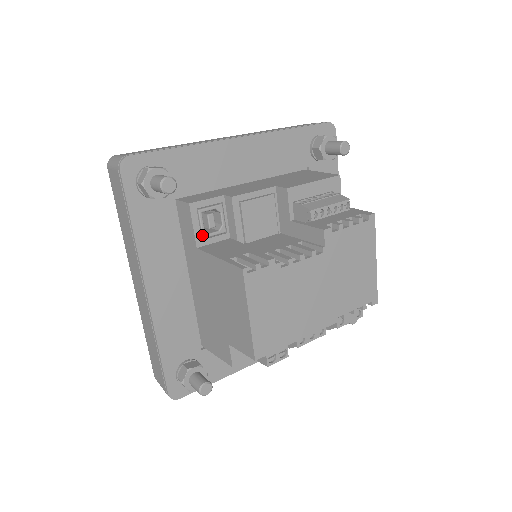
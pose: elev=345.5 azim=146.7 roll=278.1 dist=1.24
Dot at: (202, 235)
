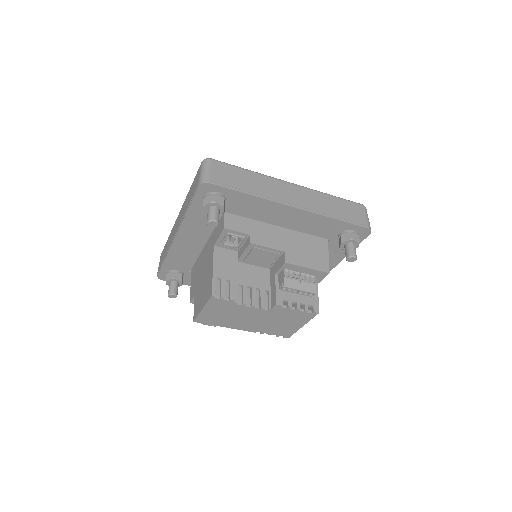
Dot at: (221, 243)
